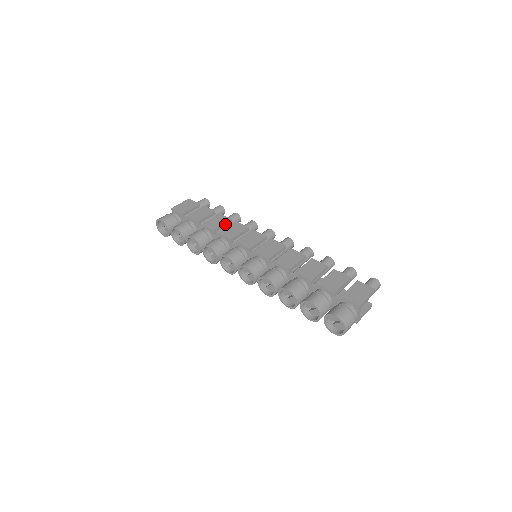
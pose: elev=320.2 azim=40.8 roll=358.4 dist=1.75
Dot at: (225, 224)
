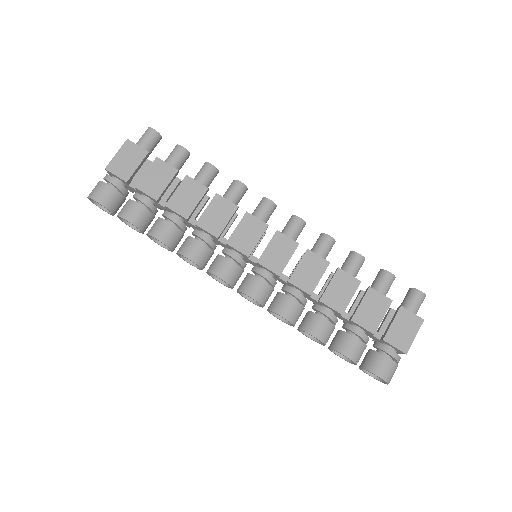
Dot at: (200, 200)
